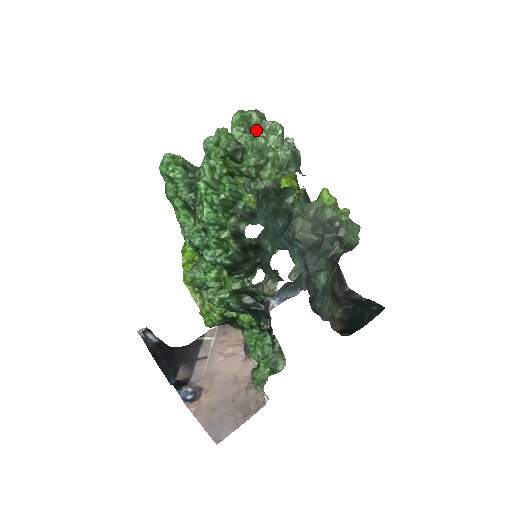
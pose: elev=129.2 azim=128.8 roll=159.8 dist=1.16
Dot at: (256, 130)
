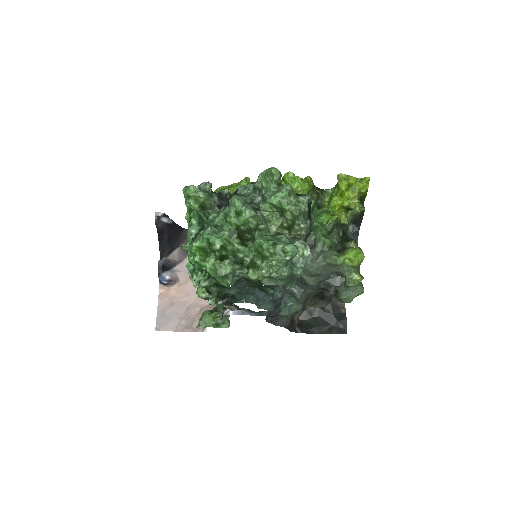
Dot at: (267, 243)
